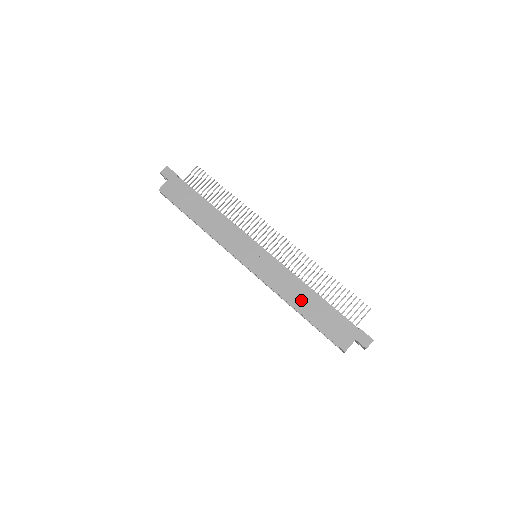
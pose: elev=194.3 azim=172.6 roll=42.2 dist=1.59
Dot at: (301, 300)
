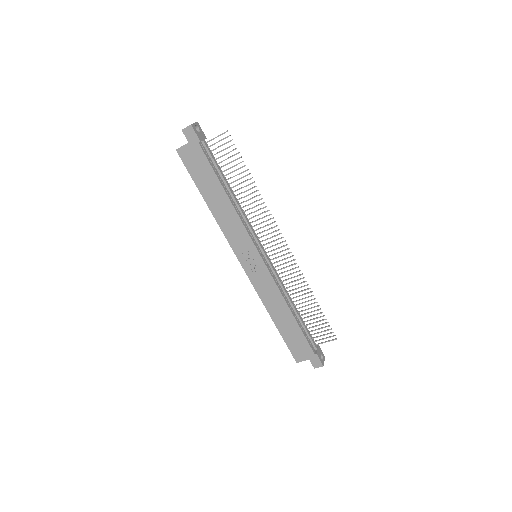
Dot at: (279, 314)
